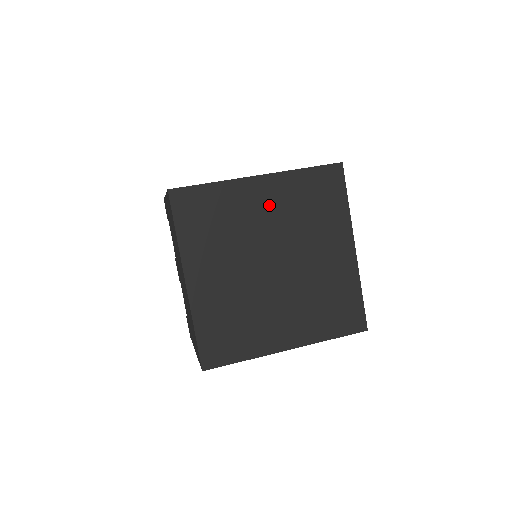
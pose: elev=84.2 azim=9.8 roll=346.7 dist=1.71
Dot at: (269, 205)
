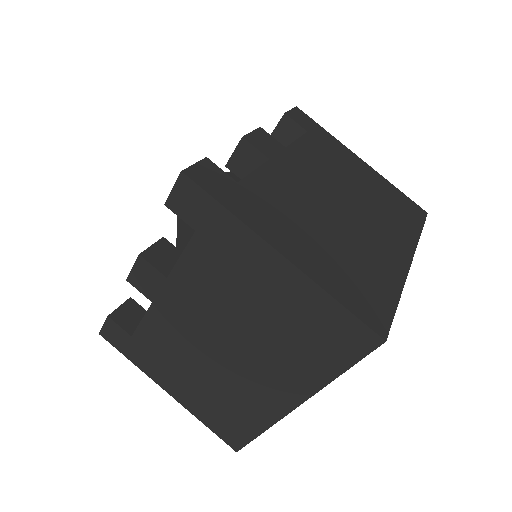
Dot at: occluded
